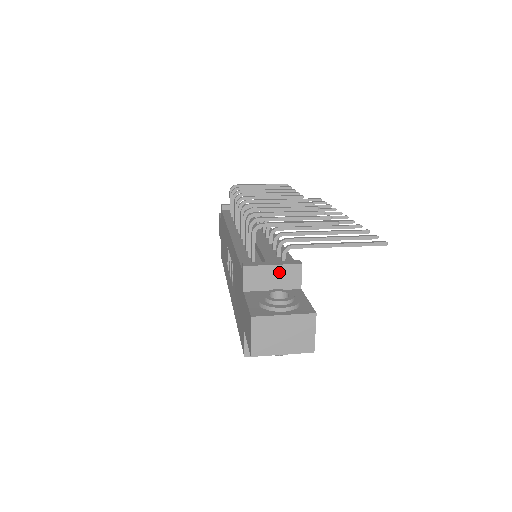
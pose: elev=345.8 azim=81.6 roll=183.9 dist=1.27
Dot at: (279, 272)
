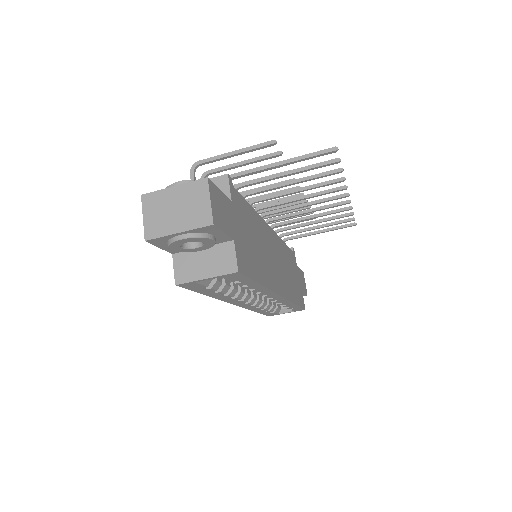
Dot at: occluded
